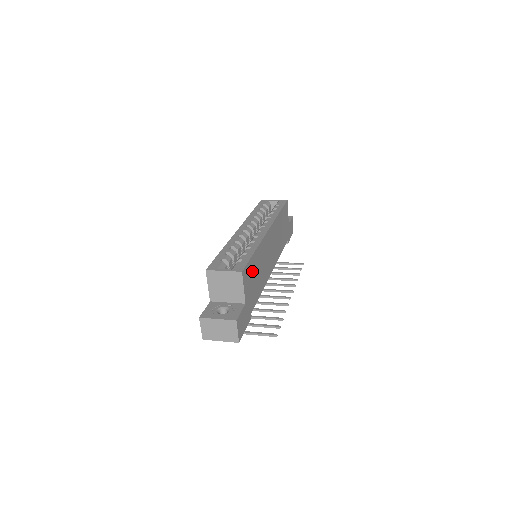
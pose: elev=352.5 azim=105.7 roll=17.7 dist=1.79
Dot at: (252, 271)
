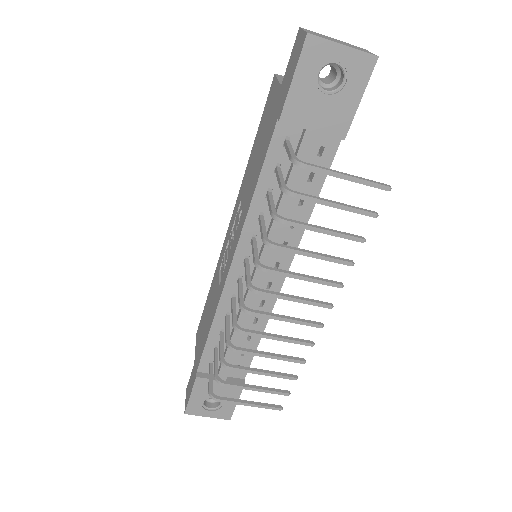
Dot at: occluded
